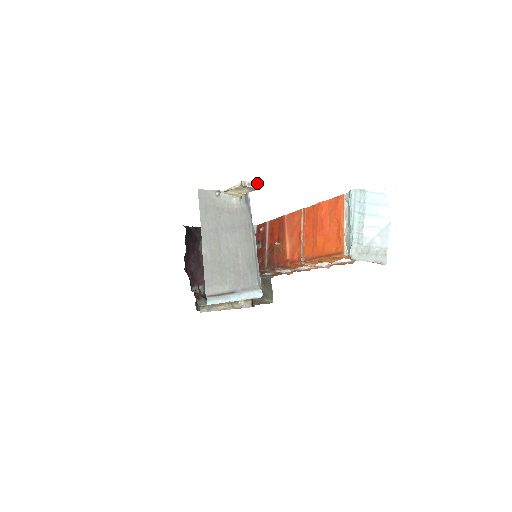
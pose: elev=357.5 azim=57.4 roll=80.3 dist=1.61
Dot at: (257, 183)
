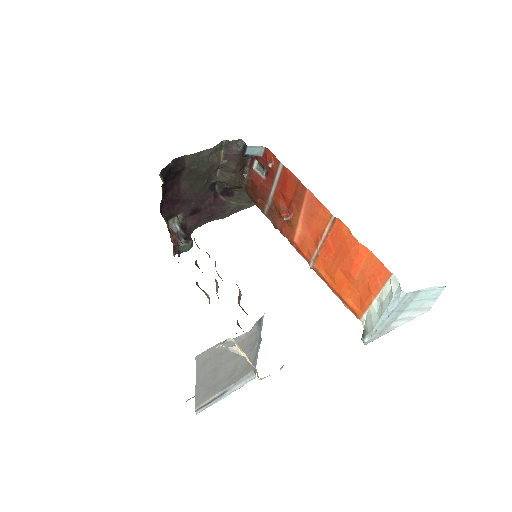
Dot at: occluded
